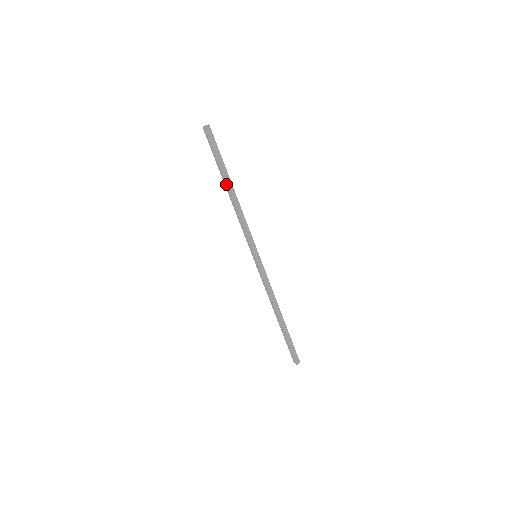
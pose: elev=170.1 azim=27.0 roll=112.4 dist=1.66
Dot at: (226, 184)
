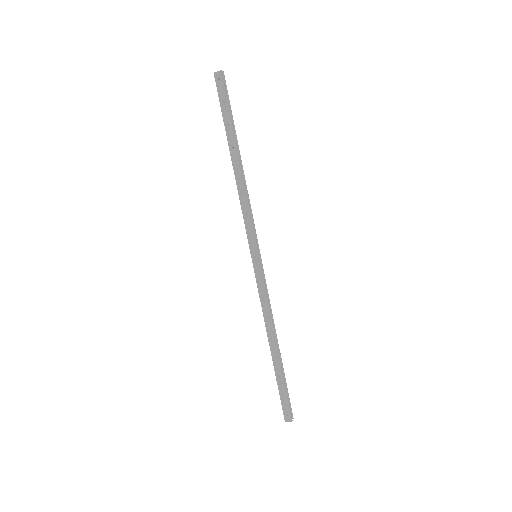
Dot at: (235, 150)
